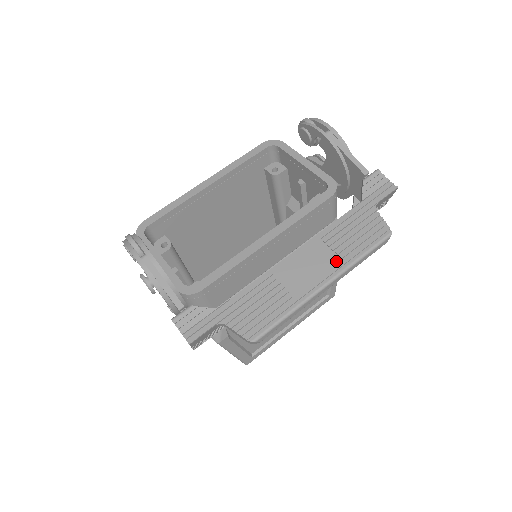
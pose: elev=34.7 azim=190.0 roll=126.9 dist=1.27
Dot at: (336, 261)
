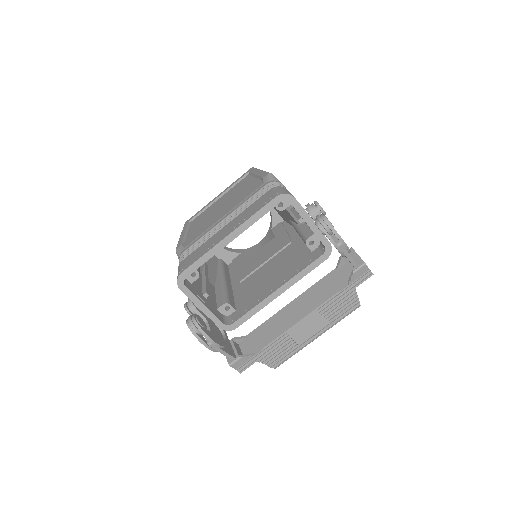
Dot at: (325, 324)
